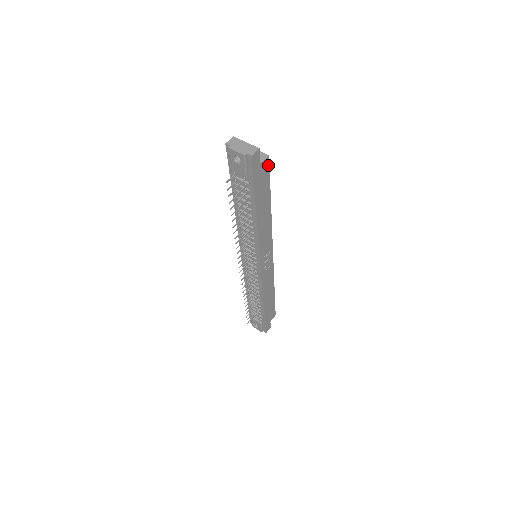
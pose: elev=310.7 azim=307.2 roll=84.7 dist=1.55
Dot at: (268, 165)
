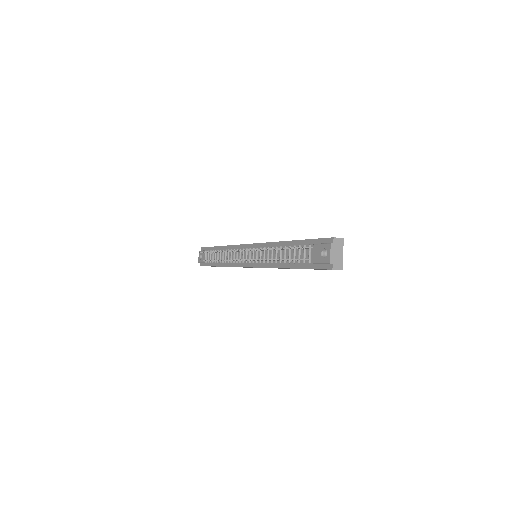
Dot at: occluded
